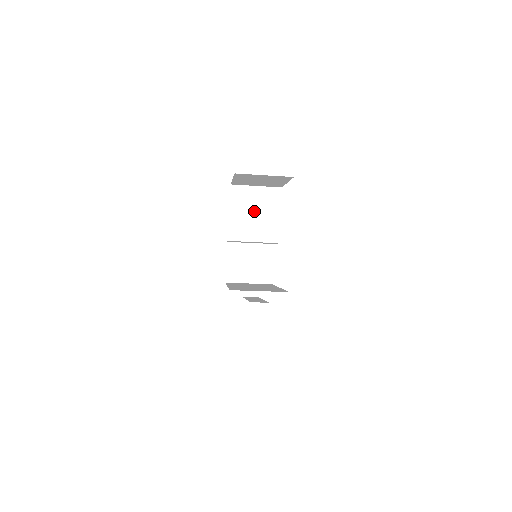
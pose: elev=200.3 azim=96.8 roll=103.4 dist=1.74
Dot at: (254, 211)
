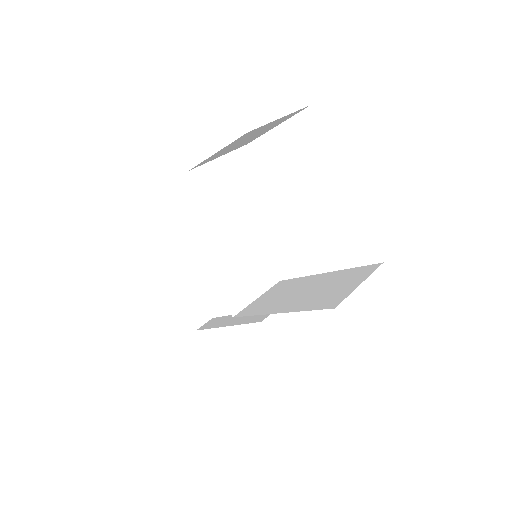
Dot at: (236, 194)
